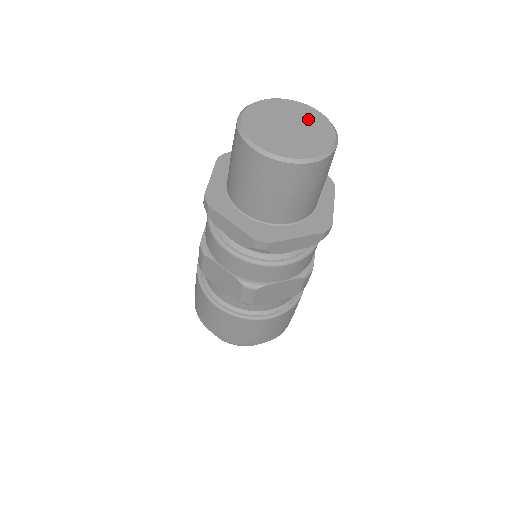
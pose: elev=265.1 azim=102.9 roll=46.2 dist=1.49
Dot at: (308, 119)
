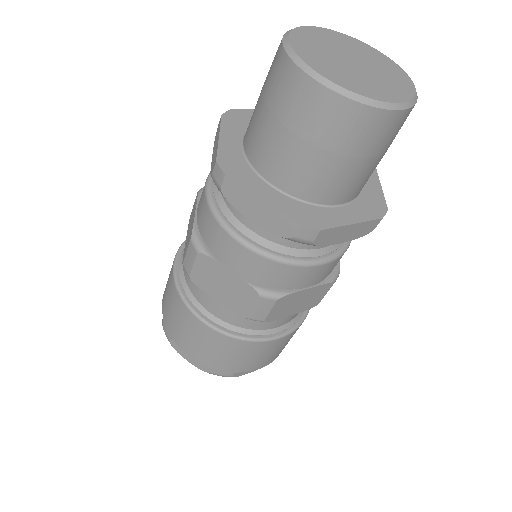
Dot at: (372, 57)
